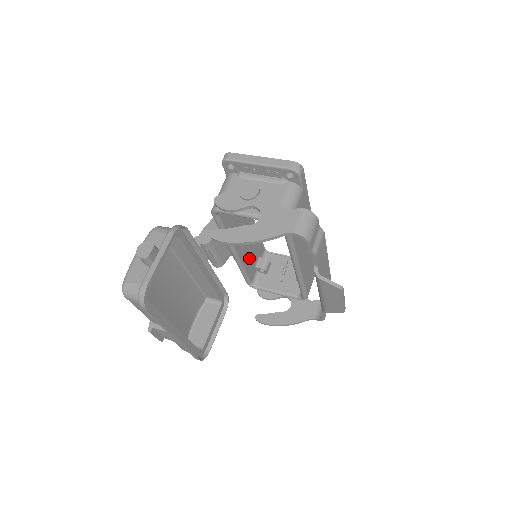
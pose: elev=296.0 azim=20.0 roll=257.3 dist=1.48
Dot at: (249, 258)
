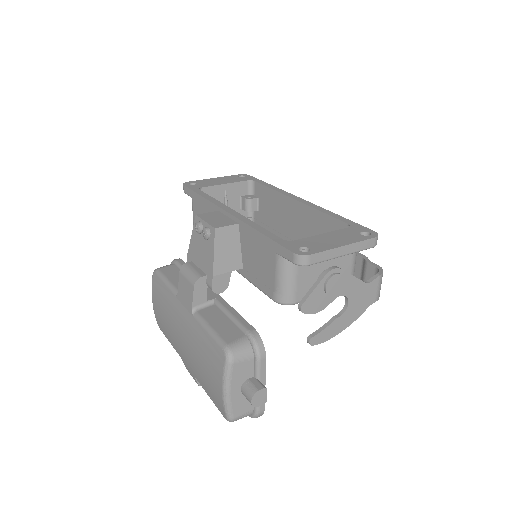
Dot at: occluded
